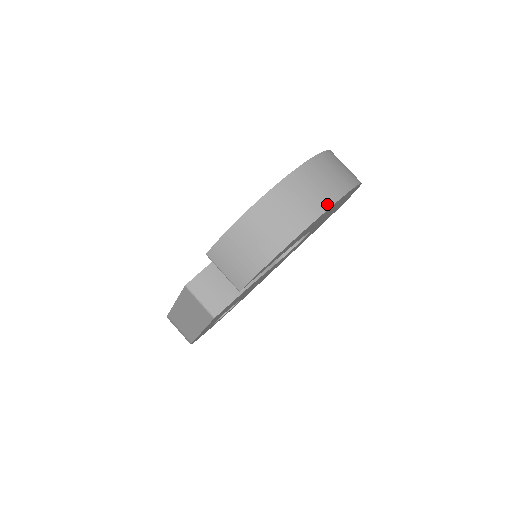
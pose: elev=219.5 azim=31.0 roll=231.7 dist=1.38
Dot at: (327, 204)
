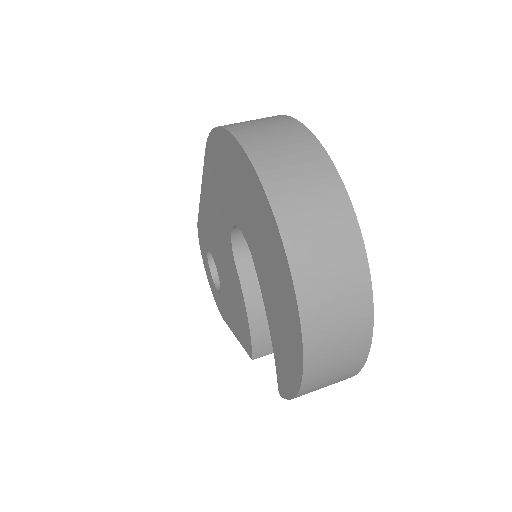
Dot at: (367, 305)
